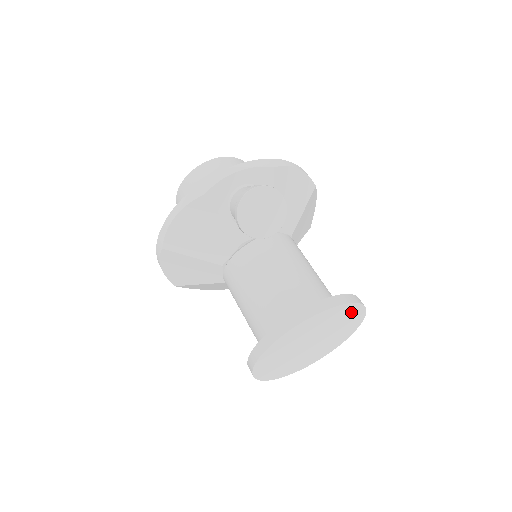
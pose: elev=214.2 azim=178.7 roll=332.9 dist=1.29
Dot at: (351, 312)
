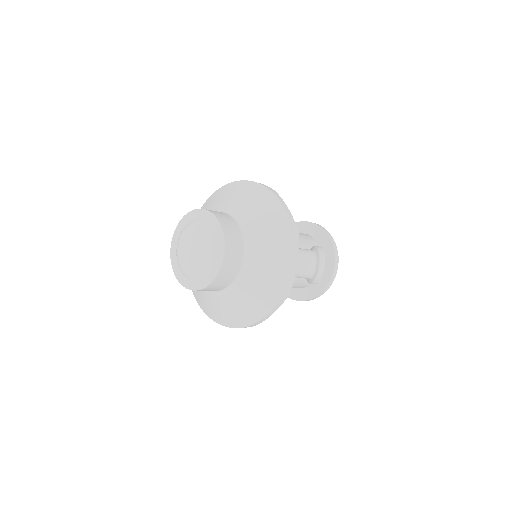
Dot at: occluded
